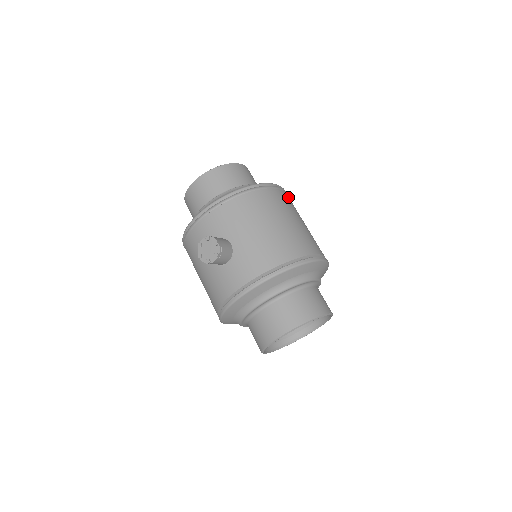
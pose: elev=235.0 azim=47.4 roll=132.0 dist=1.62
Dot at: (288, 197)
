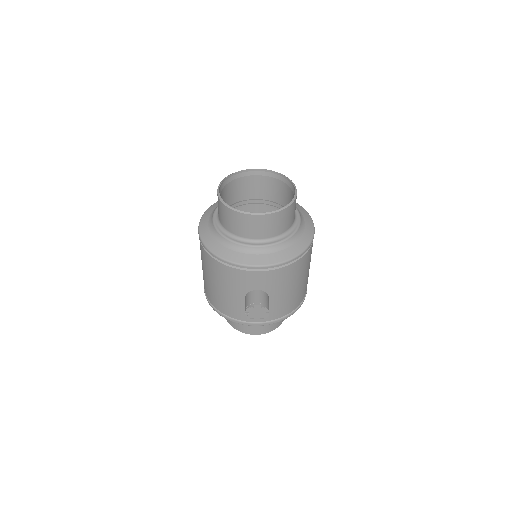
Dot at: occluded
